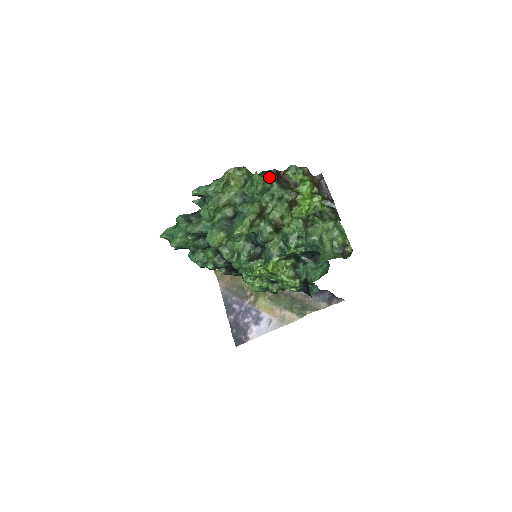
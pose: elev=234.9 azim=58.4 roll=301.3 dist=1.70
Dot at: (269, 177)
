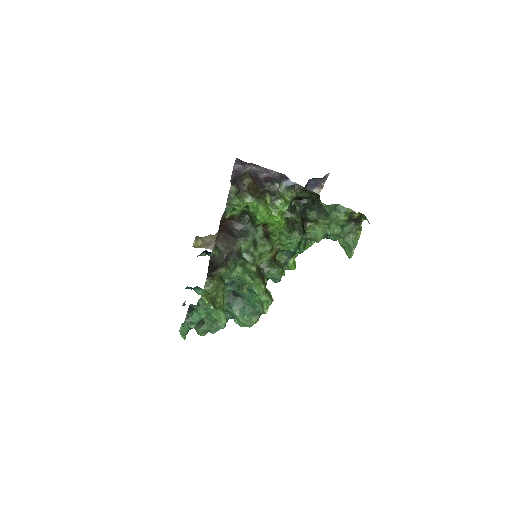
Dot at: (227, 248)
